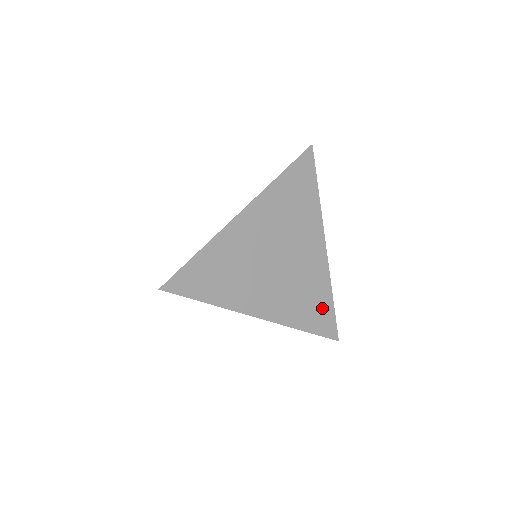
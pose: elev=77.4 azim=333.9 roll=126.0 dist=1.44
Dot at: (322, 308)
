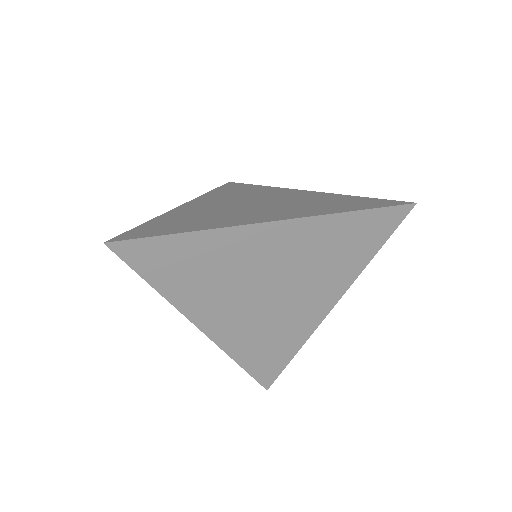
Dot at: (276, 357)
